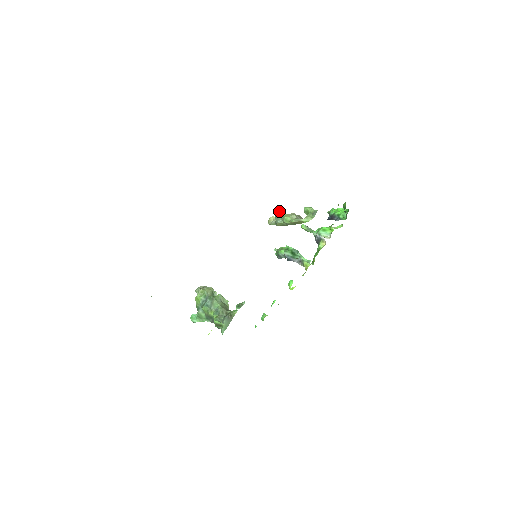
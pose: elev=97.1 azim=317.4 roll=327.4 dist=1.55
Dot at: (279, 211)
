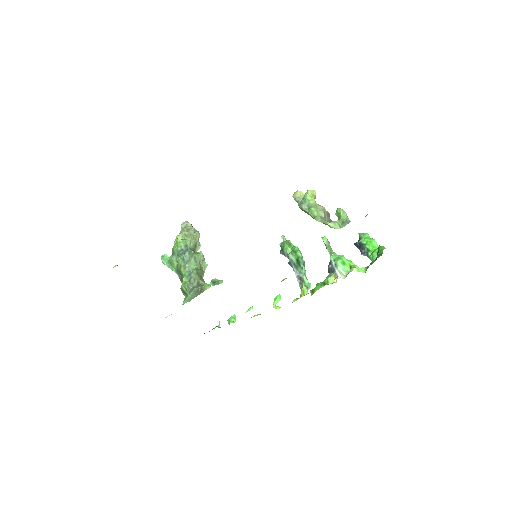
Dot at: (310, 194)
